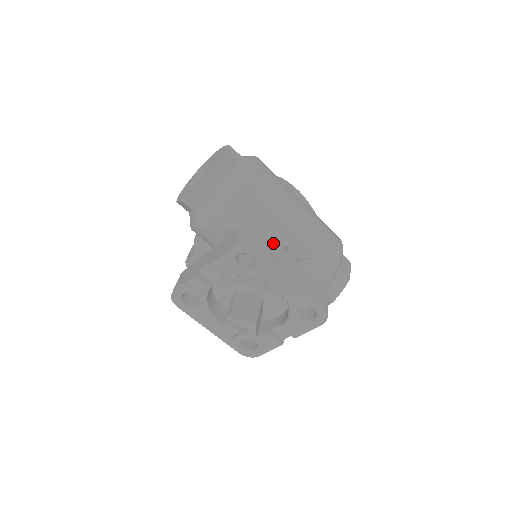
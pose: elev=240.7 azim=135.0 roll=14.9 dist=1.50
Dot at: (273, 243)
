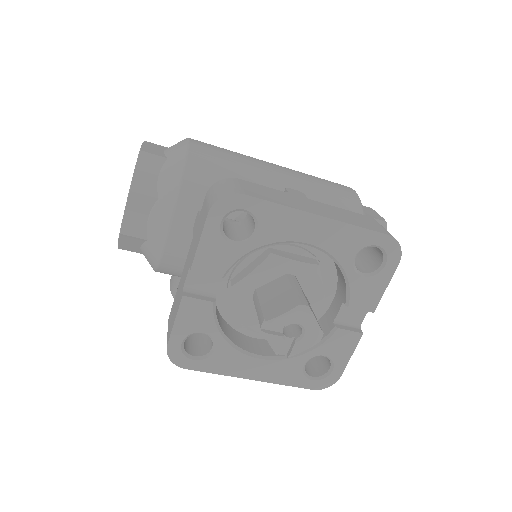
Dot at: (262, 187)
